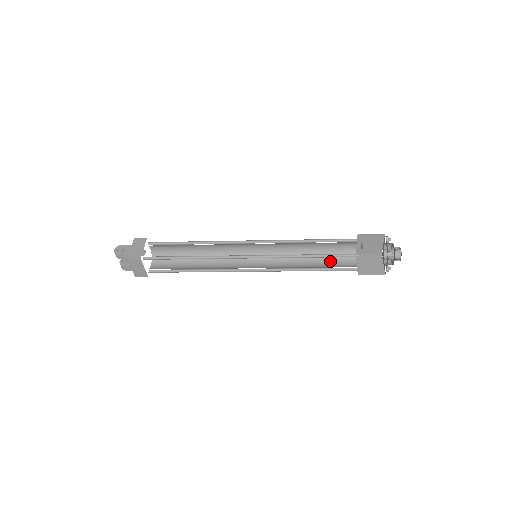
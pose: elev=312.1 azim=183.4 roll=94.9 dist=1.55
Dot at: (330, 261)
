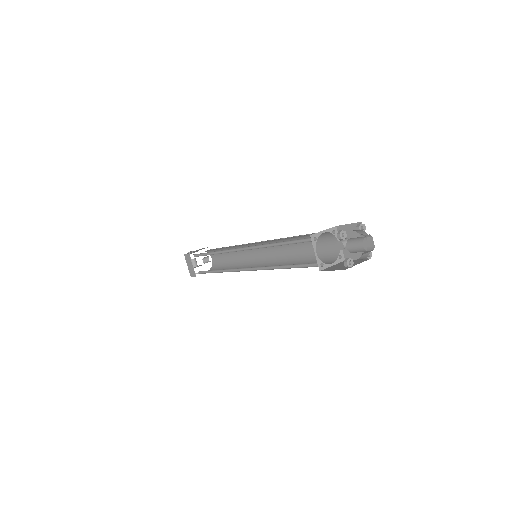
Dot at: occluded
